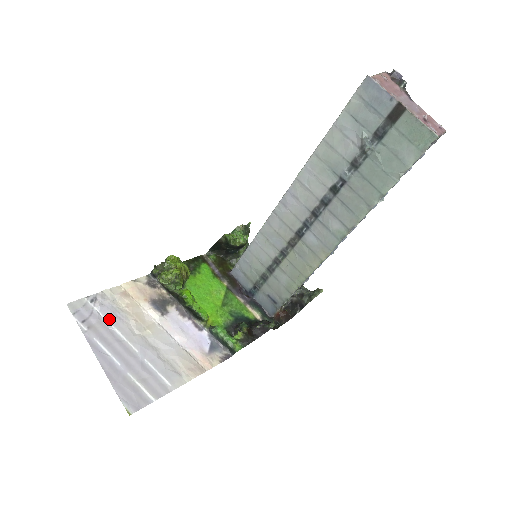
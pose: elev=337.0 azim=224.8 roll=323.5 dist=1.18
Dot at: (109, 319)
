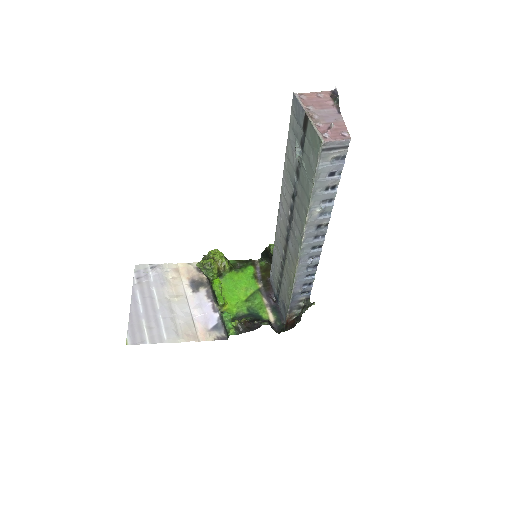
Dot at: (154, 282)
